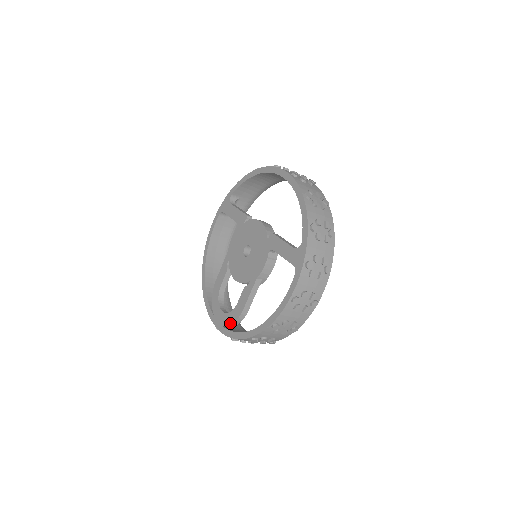
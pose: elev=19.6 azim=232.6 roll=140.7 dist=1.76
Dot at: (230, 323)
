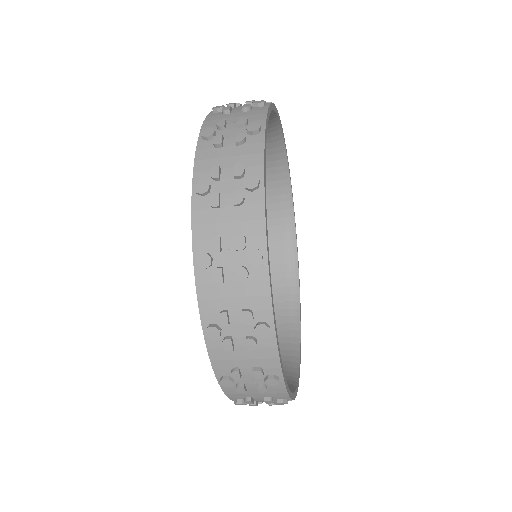
Dot at: occluded
